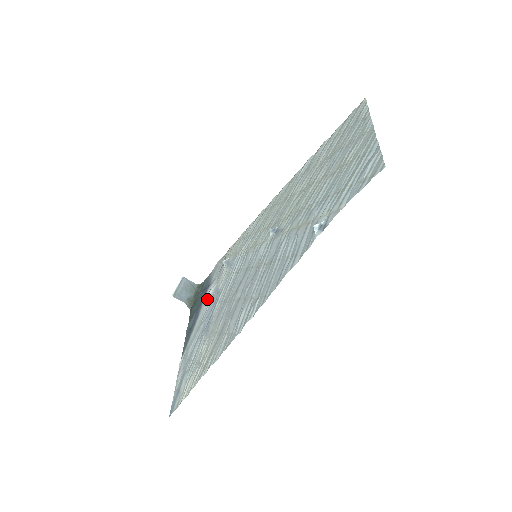
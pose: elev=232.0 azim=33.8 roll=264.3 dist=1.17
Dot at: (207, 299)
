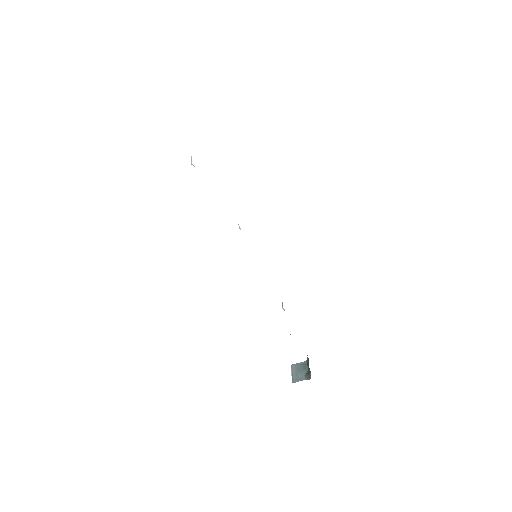
Dot at: occluded
